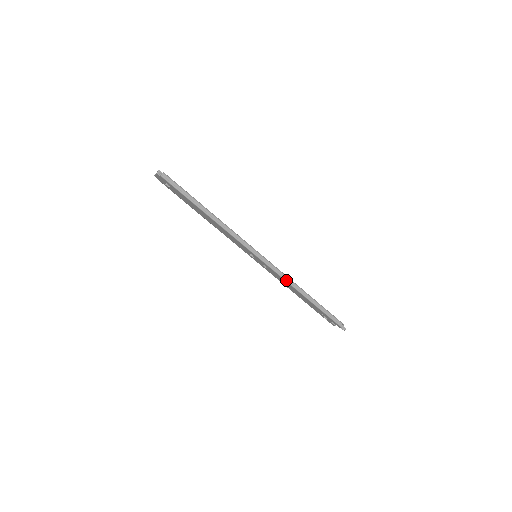
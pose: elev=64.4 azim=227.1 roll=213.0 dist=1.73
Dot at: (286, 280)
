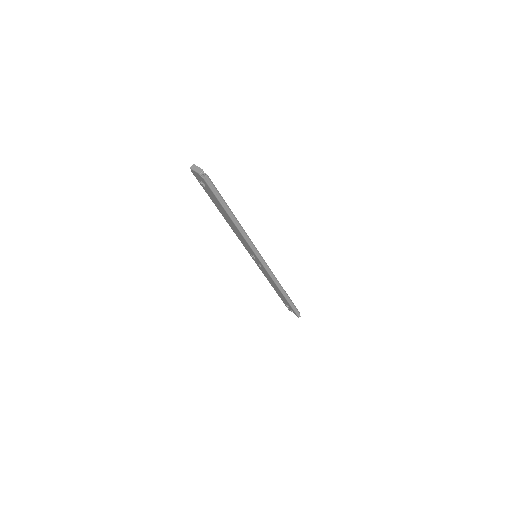
Dot at: (274, 281)
